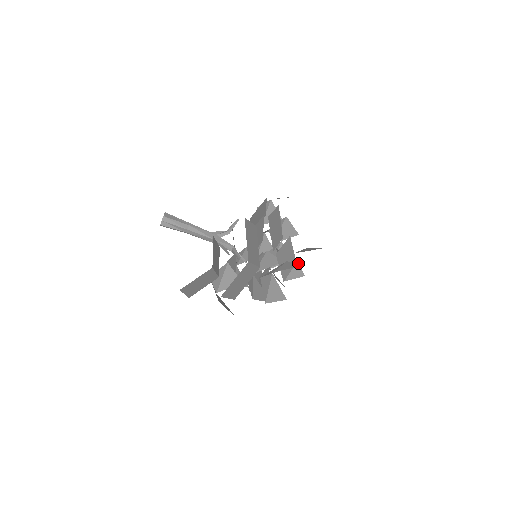
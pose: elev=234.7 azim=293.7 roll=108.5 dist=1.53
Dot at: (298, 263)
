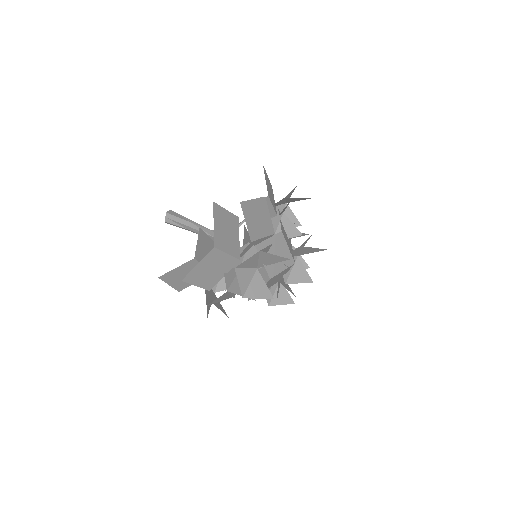
Dot at: (279, 256)
